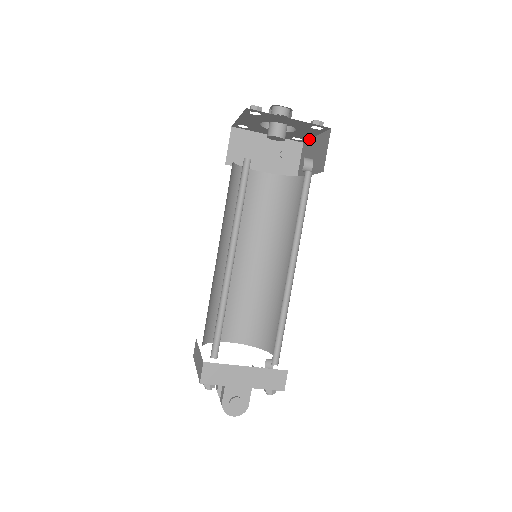
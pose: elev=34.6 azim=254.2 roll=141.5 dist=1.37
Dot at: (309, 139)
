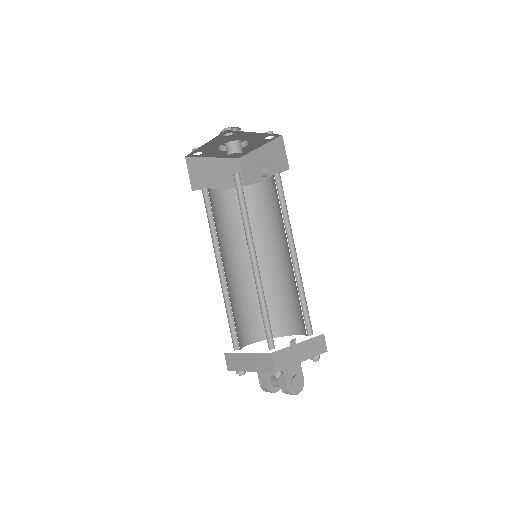
Dot at: (248, 153)
